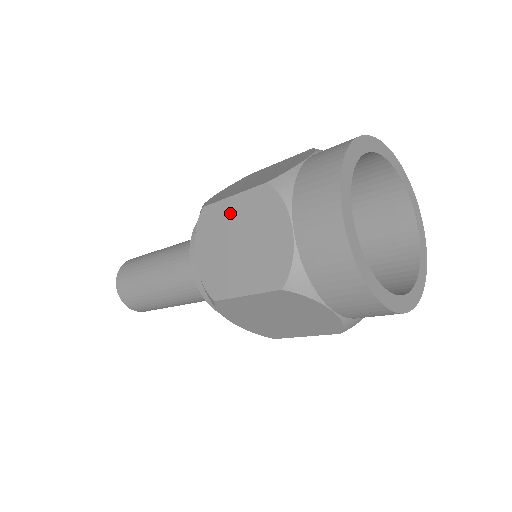
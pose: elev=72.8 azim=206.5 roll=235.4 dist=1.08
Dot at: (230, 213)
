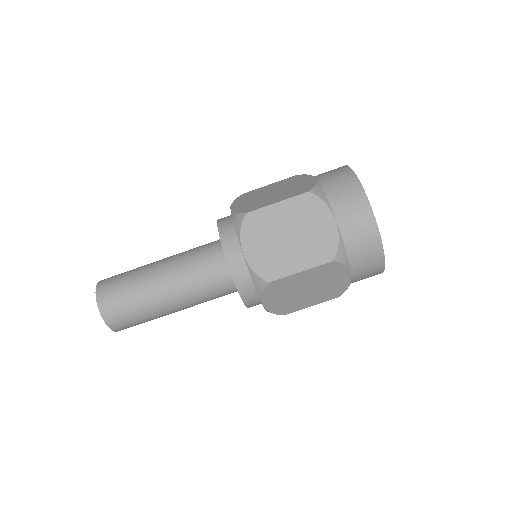
Dot at: (267, 188)
